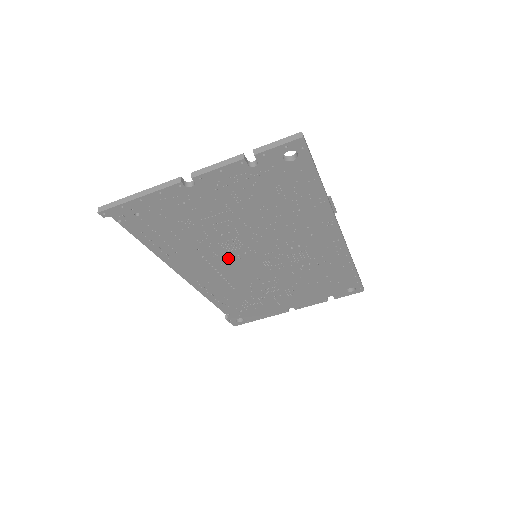
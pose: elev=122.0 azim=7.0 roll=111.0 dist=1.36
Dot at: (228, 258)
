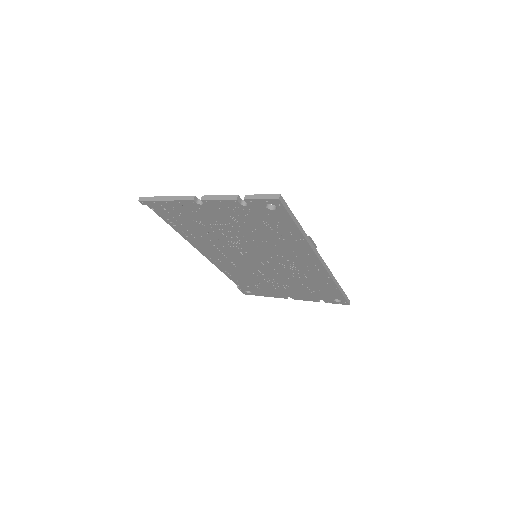
Dot at: (233, 251)
